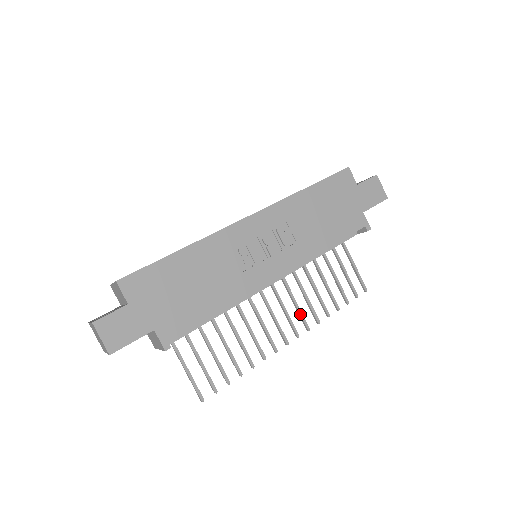
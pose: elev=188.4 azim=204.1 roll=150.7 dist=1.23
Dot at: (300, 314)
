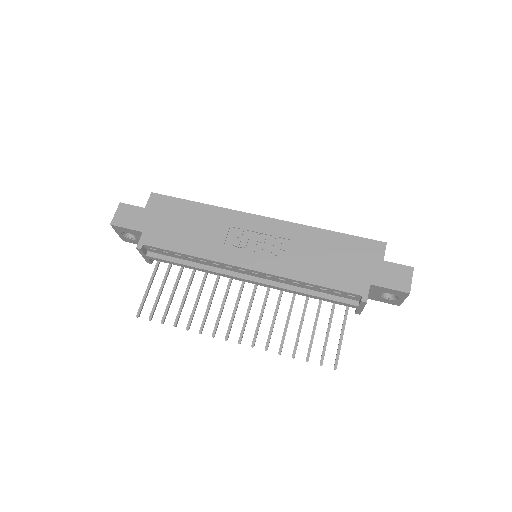
Dot at: (256, 328)
